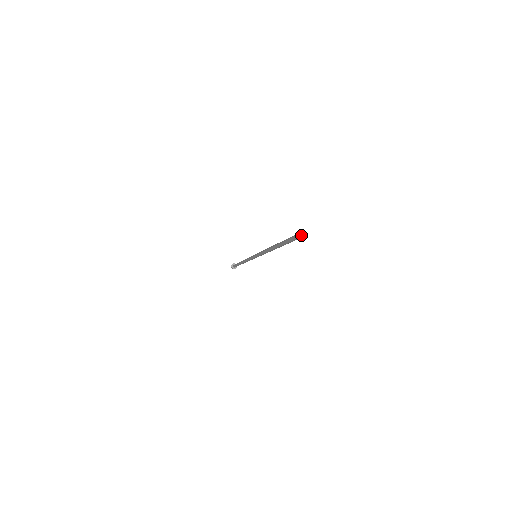
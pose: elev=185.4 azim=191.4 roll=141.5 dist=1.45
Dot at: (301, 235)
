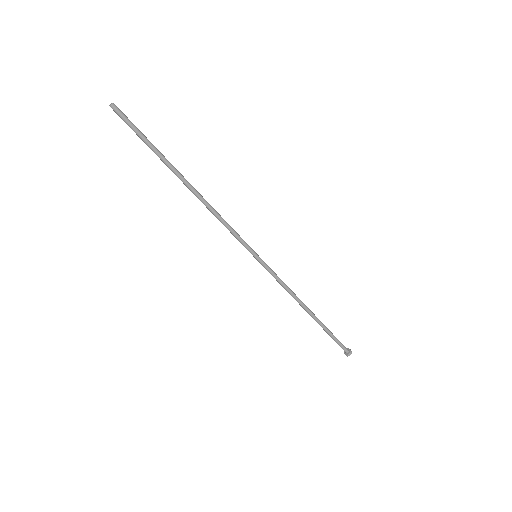
Dot at: (110, 105)
